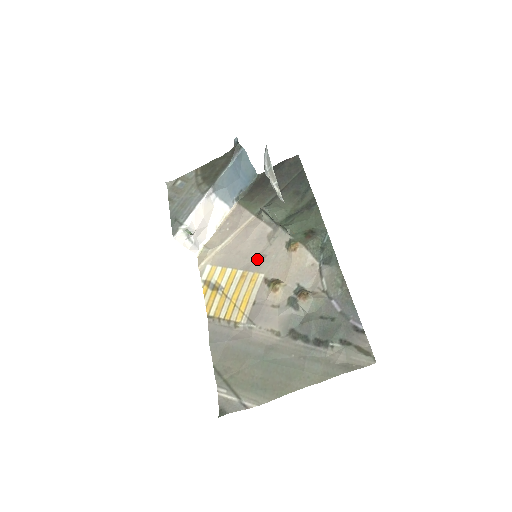
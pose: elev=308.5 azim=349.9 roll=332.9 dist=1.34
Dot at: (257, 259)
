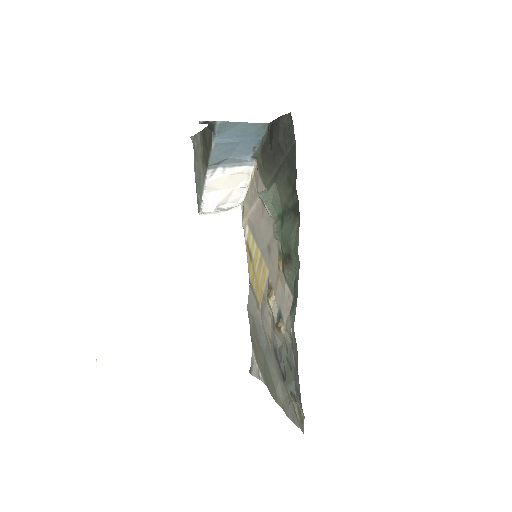
Dot at: (267, 249)
